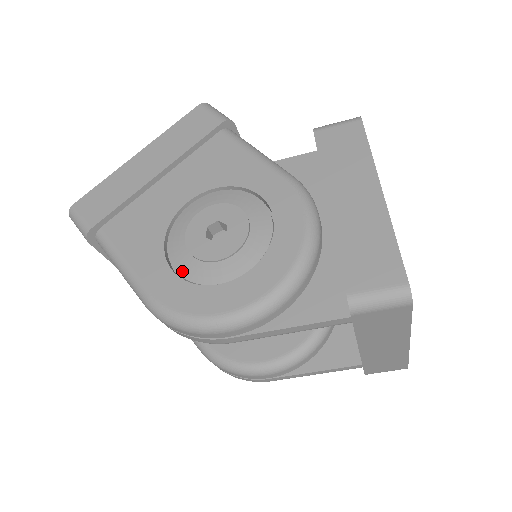
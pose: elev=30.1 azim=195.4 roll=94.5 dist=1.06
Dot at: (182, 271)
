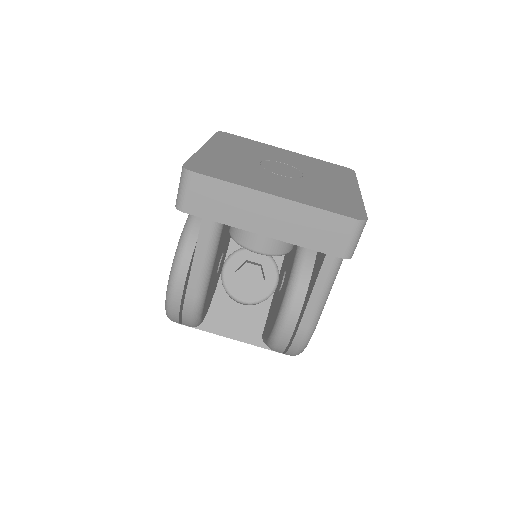
Dot at: occluded
